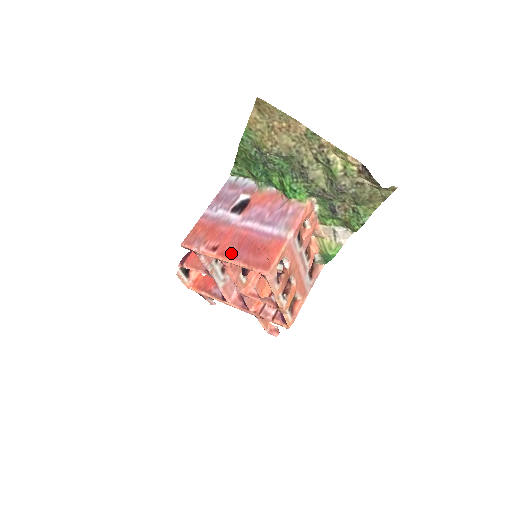
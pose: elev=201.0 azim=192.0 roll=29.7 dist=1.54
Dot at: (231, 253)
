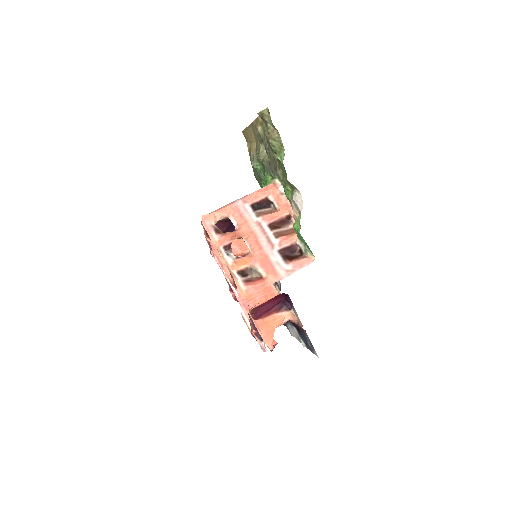
Dot at: occluded
